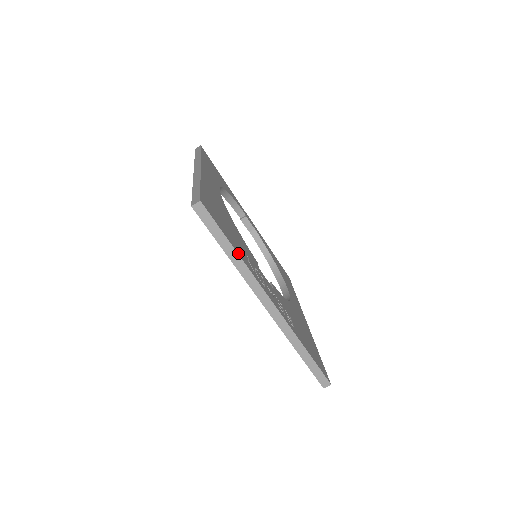
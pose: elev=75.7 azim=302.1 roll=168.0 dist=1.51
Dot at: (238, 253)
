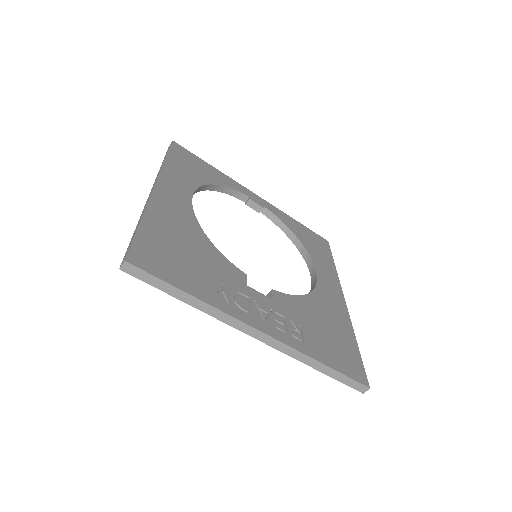
Dot at: (196, 296)
